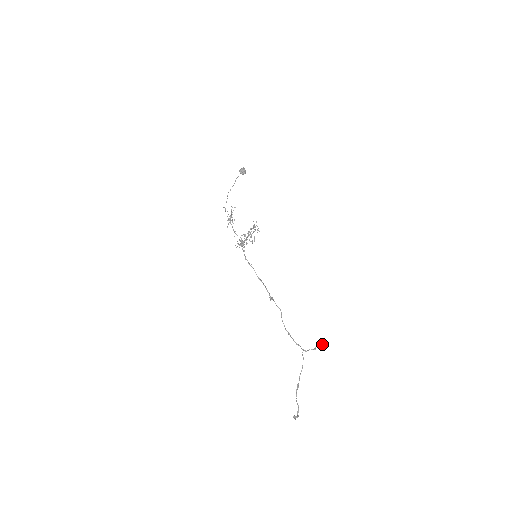
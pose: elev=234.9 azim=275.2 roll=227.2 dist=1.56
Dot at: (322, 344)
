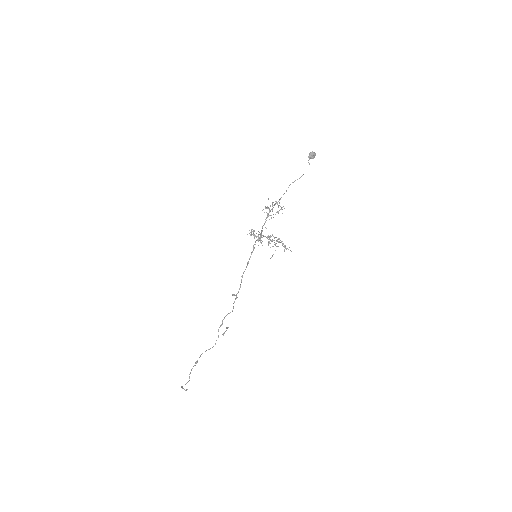
Dot at: (227, 328)
